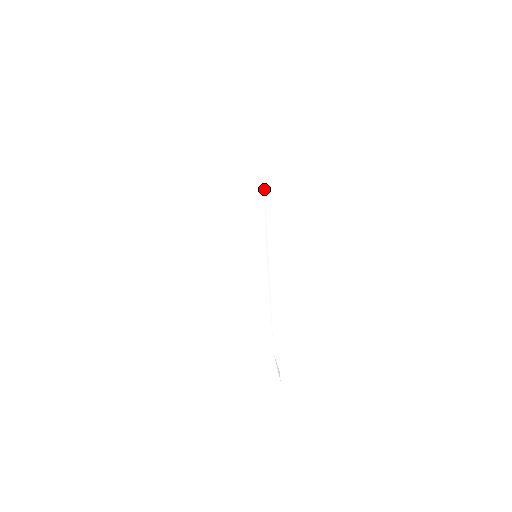
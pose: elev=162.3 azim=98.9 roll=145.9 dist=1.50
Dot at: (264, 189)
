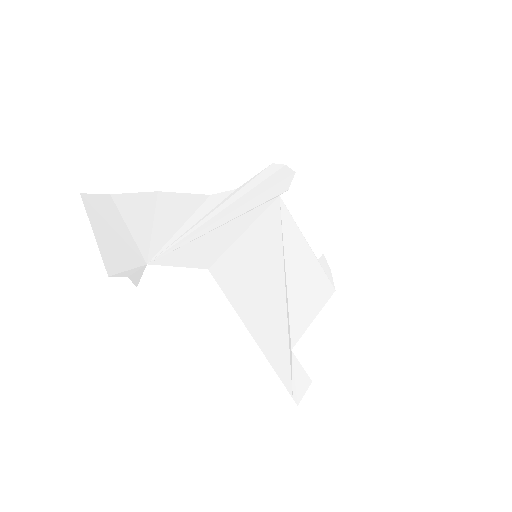
Dot at: (264, 170)
